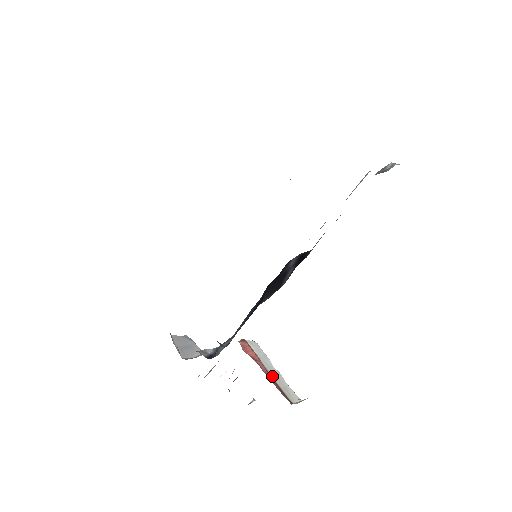
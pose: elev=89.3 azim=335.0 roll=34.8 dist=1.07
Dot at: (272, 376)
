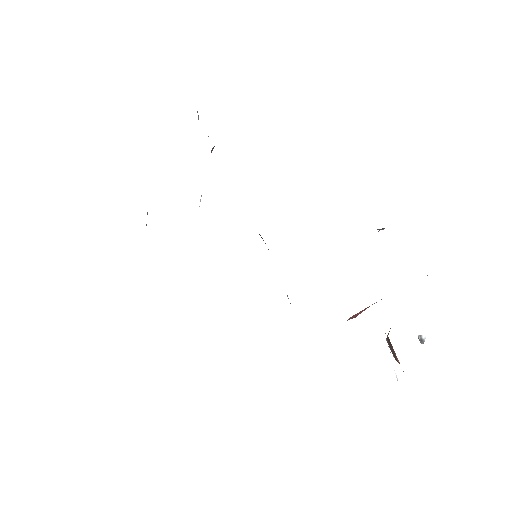
Dot at: occluded
